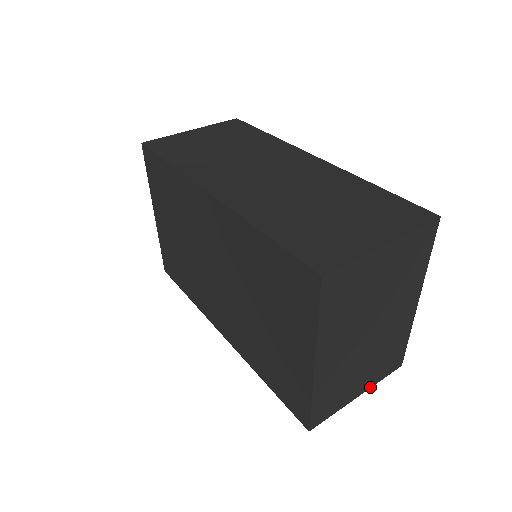
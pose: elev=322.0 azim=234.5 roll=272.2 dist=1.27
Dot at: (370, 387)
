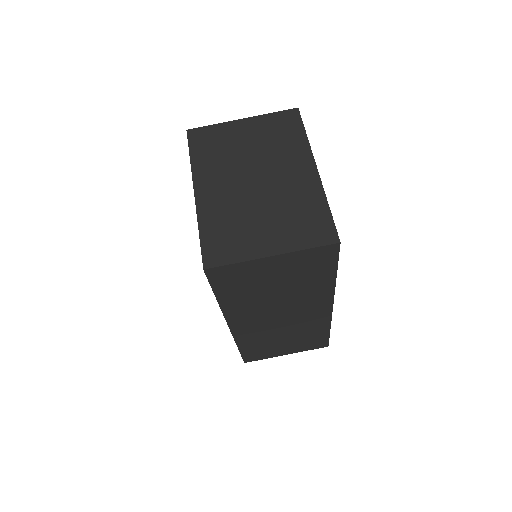
Dot at: occluded
